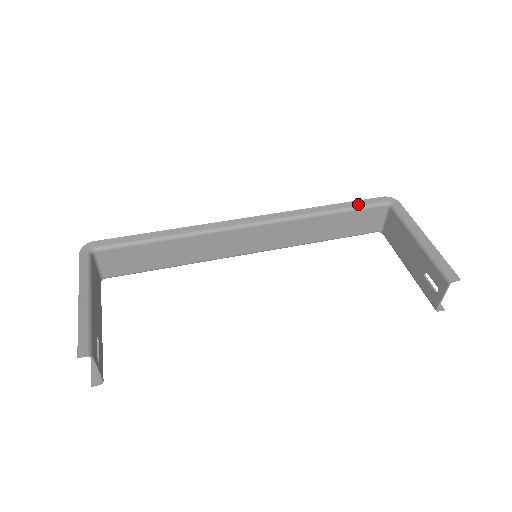
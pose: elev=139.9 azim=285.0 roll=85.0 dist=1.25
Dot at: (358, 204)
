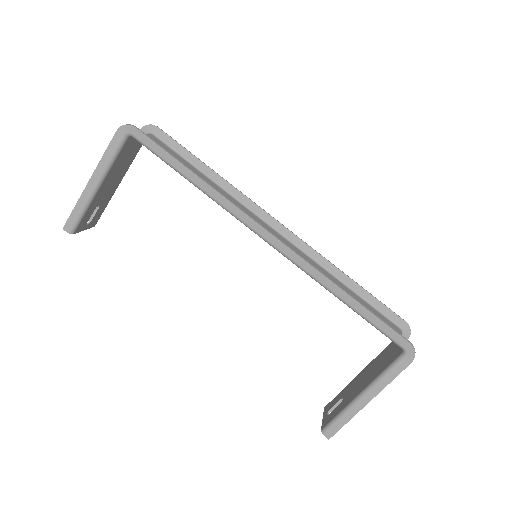
Dot at: (377, 324)
